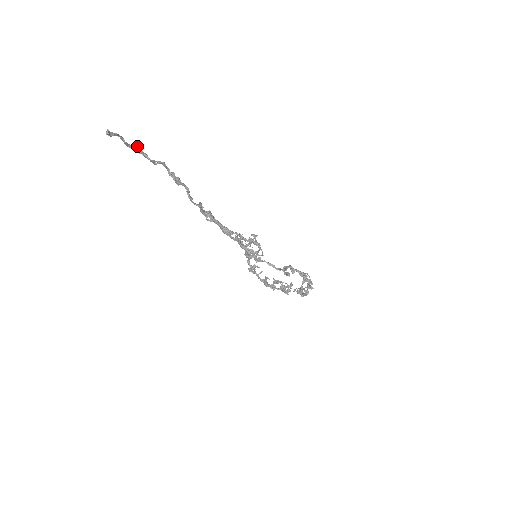
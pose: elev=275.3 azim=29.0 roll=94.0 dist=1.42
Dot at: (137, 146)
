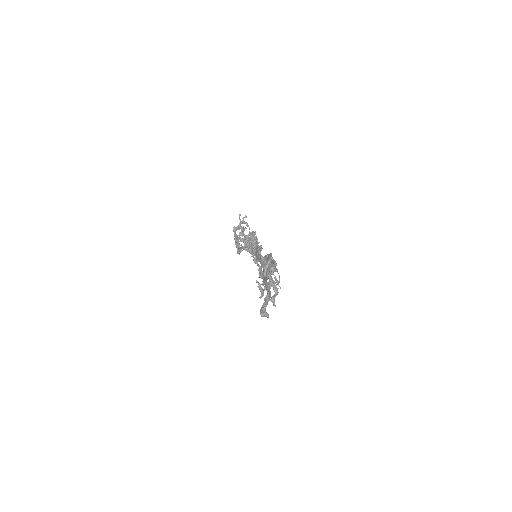
Dot at: (270, 260)
